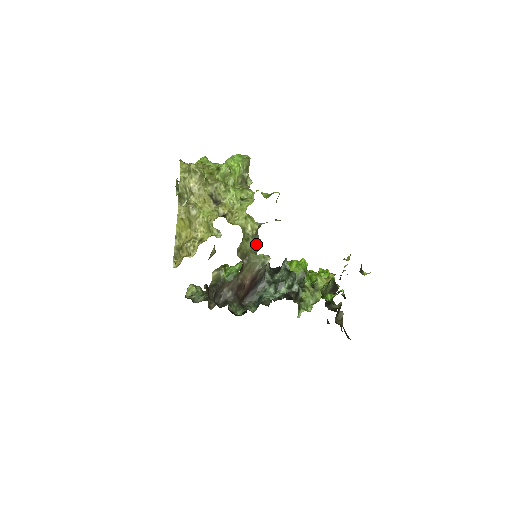
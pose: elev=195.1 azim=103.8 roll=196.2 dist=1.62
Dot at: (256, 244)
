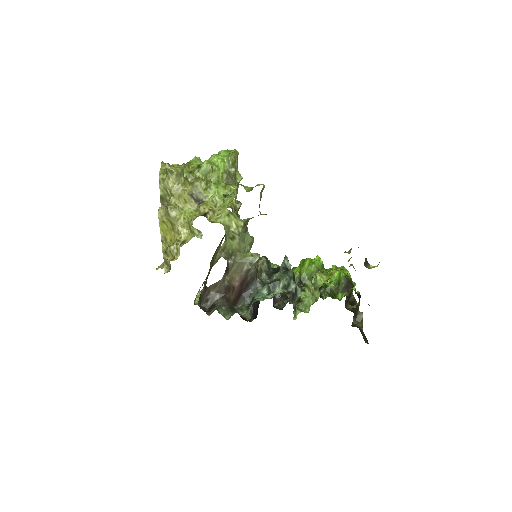
Dot at: (246, 242)
